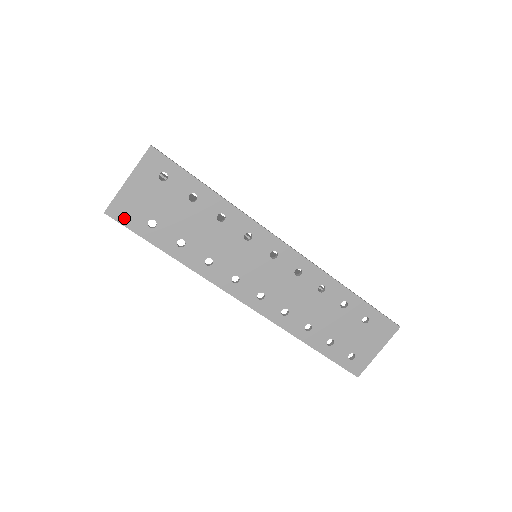
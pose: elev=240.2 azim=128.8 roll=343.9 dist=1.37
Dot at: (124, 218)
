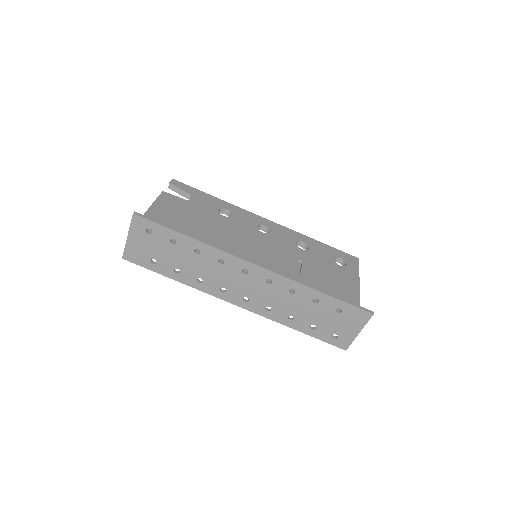
Dot at: (135, 260)
